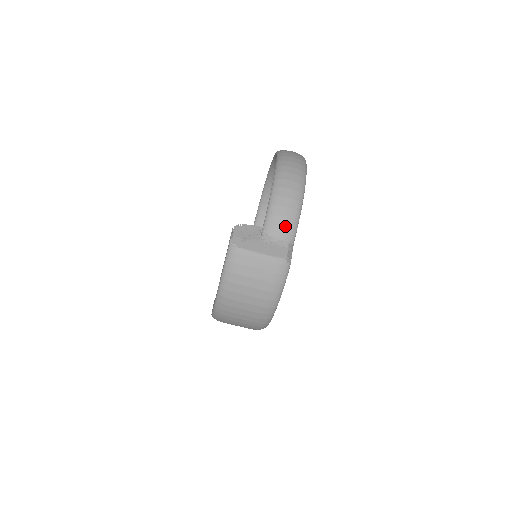
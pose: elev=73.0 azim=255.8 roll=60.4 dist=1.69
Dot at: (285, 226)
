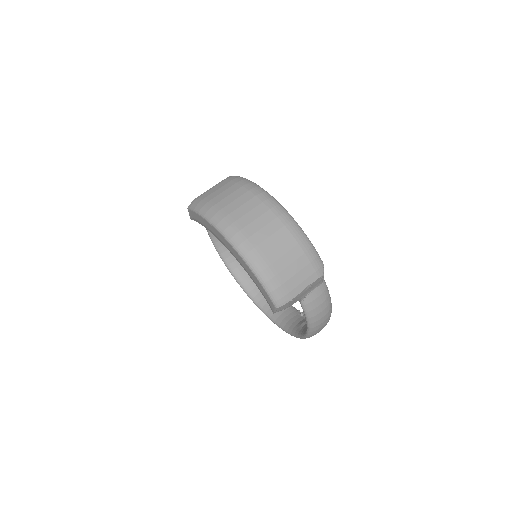
Dot at: occluded
